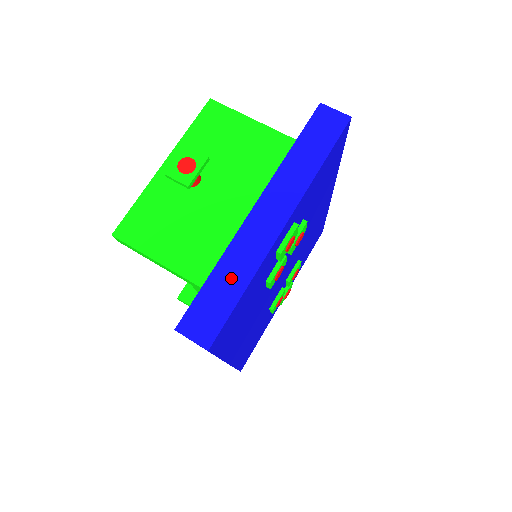
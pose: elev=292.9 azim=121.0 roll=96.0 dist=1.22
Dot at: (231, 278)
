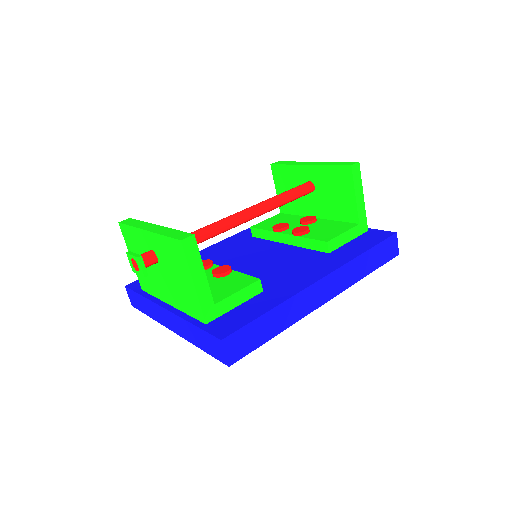
Dot at: (146, 307)
